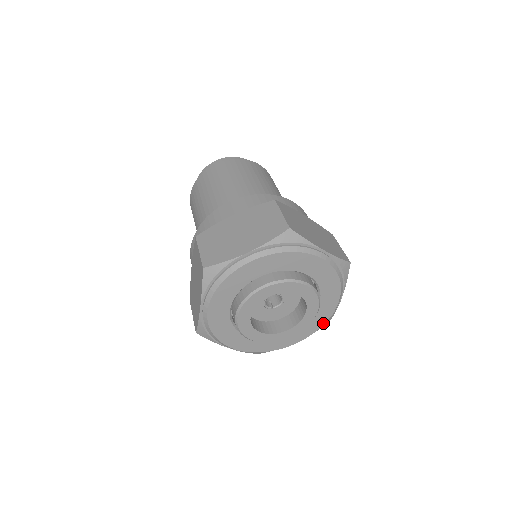
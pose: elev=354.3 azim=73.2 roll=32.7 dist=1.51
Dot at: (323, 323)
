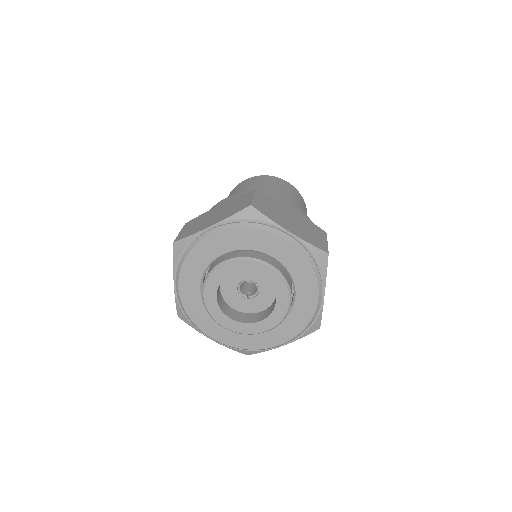
Dot at: (306, 323)
